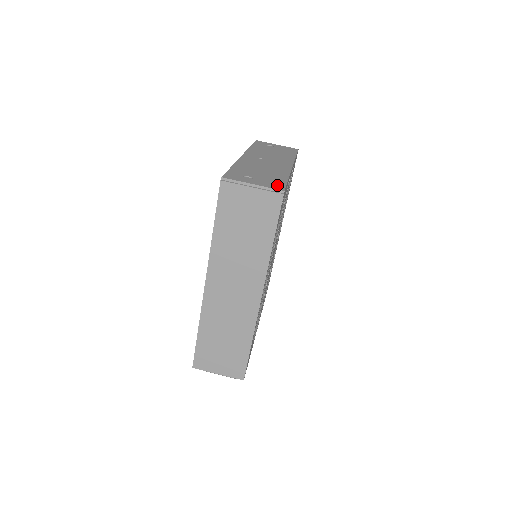
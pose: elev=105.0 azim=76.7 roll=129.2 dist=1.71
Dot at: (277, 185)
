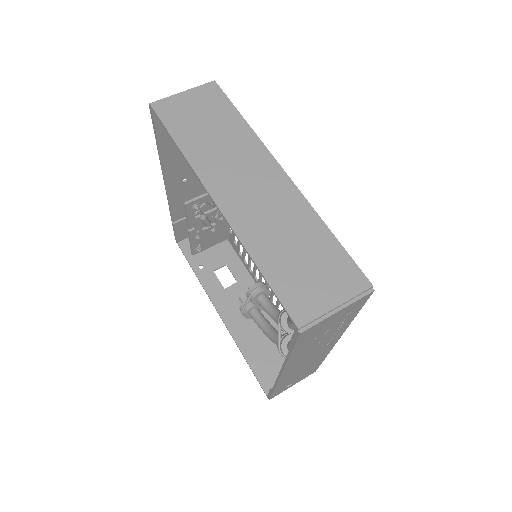
Dot at: occluded
